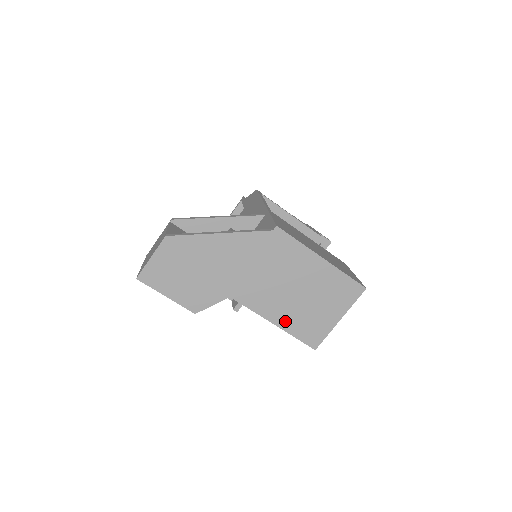
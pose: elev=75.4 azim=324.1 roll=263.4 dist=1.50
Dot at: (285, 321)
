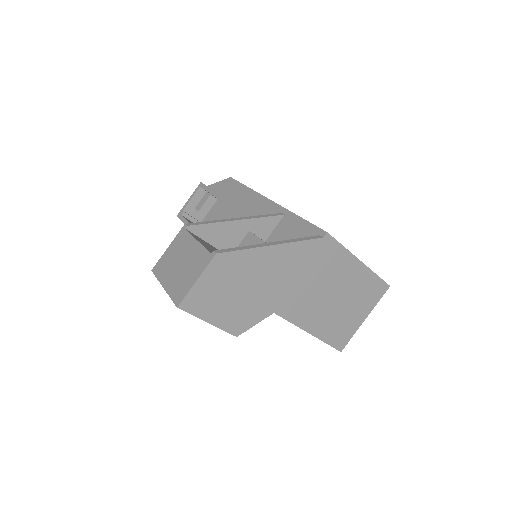
Dot at: (320, 329)
